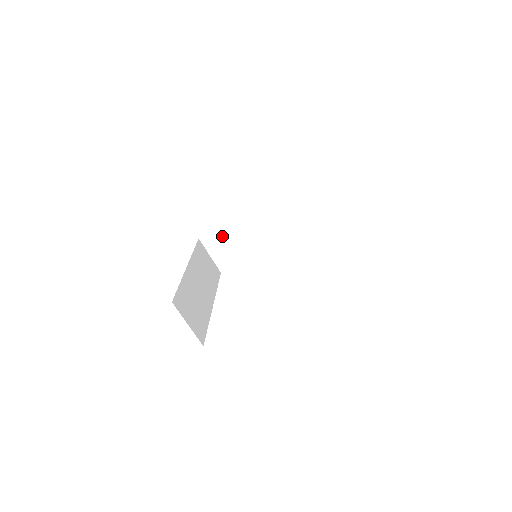
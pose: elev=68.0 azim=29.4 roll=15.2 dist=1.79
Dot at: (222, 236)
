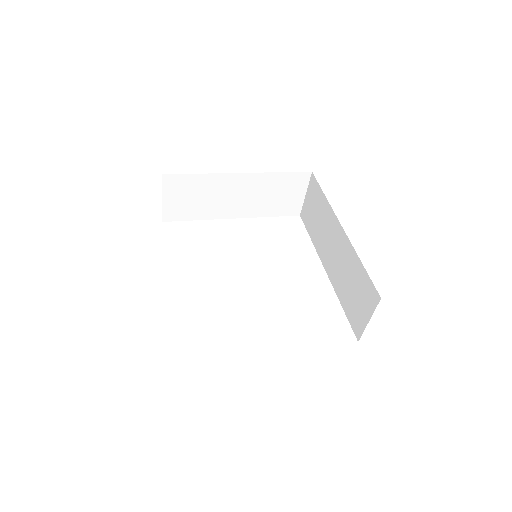
Dot at: (193, 184)
